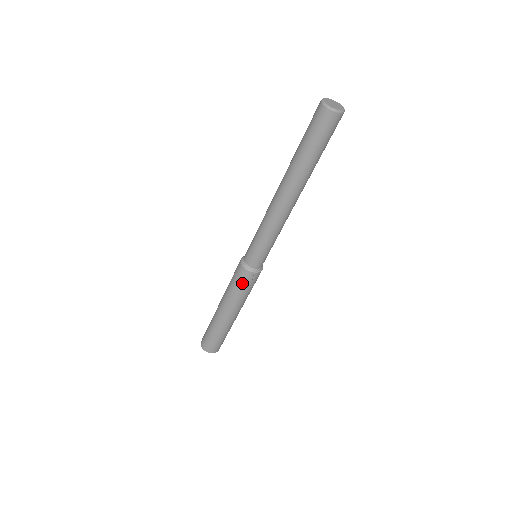
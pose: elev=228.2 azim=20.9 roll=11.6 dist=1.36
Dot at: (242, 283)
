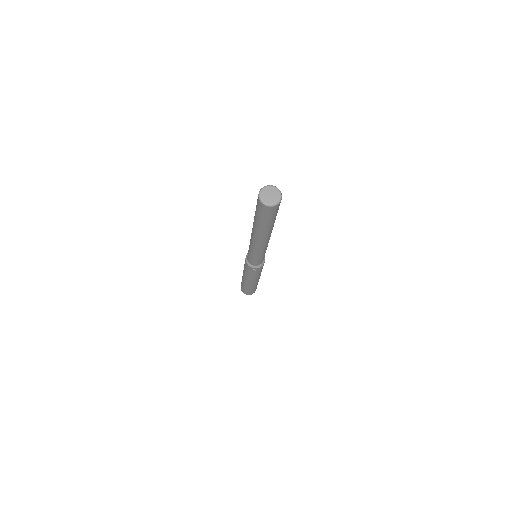
Dot at: (251, 272)
